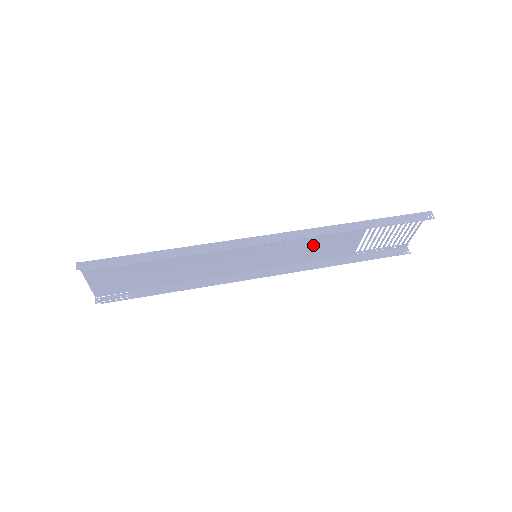
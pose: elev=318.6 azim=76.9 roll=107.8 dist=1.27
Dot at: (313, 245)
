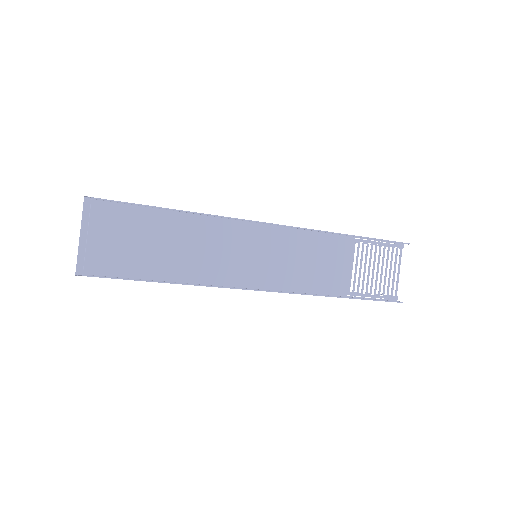
Dot at: (309, 261)
